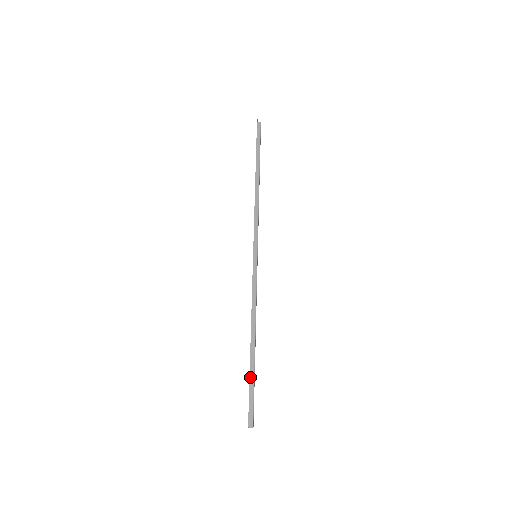
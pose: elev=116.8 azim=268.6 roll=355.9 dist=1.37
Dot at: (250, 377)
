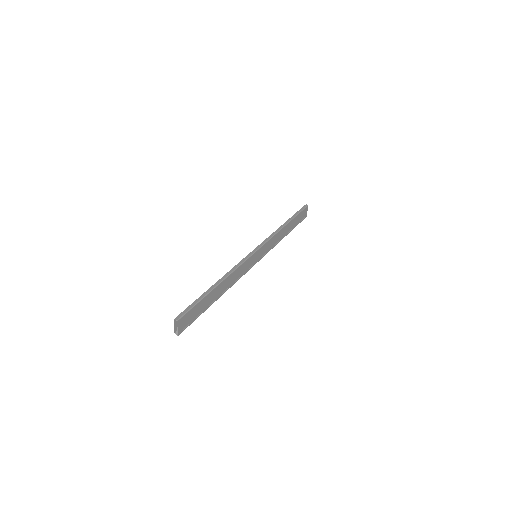
Dot at: (199, 297)
